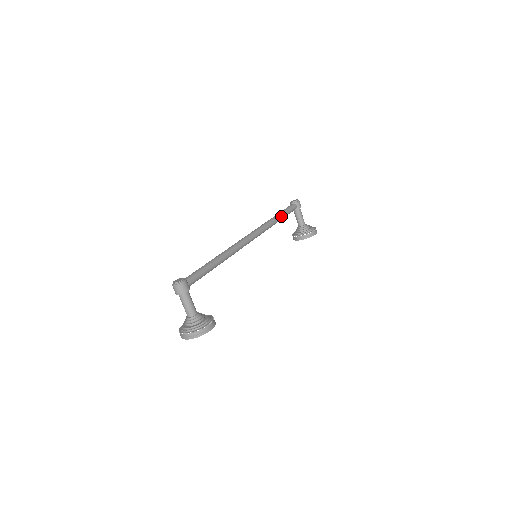
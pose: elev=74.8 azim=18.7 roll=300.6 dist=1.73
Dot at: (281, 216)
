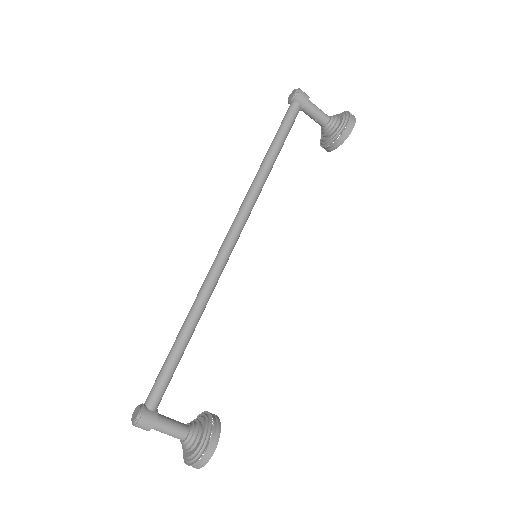
Dot at: (274, 152)
